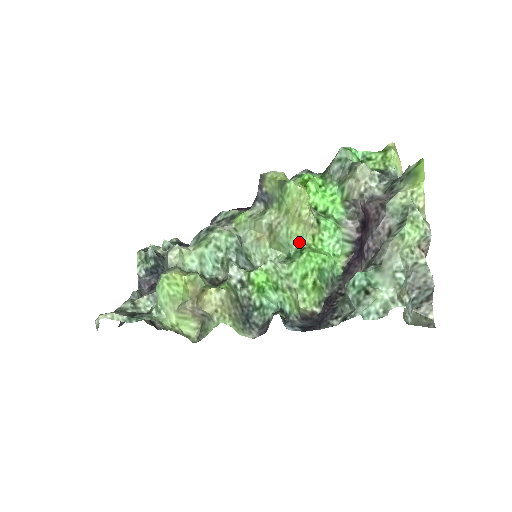
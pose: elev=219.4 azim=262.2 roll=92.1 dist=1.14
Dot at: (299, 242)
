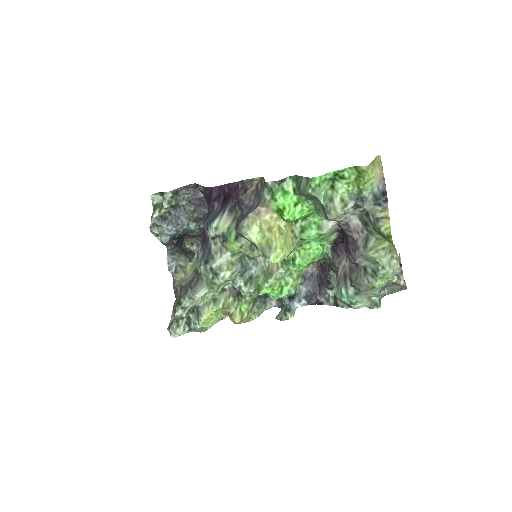
Dot at: (289, 254)
